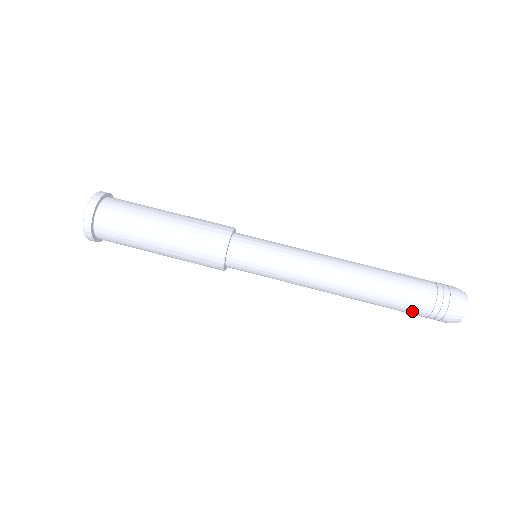
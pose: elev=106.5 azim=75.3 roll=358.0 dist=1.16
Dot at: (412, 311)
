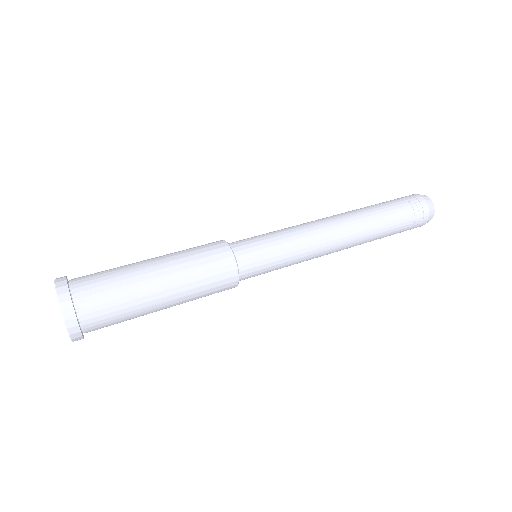
Dot at: (400, 211)
